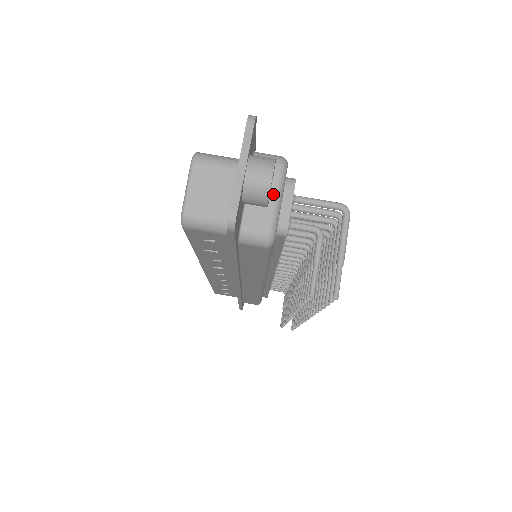
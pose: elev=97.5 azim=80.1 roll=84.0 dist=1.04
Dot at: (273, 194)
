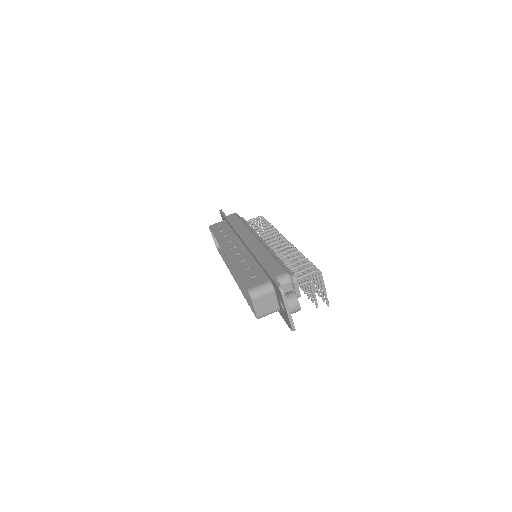
Dot at: occluded
